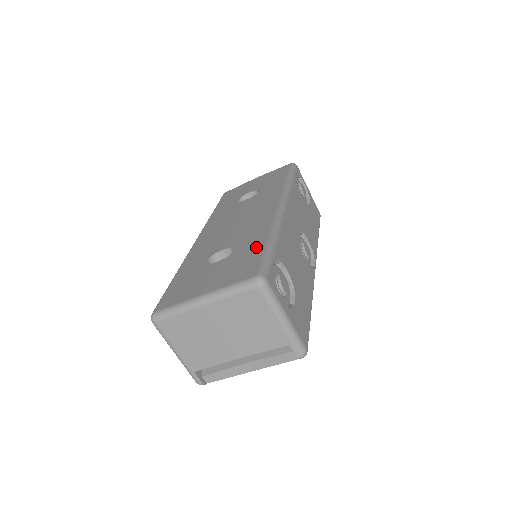
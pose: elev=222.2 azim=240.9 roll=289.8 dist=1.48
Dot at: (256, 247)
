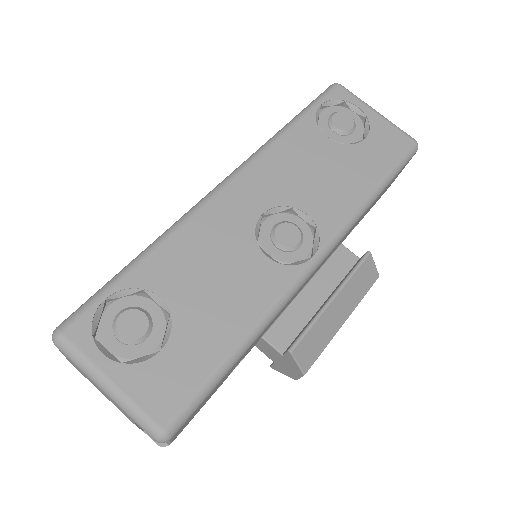
Dot at: occluded
